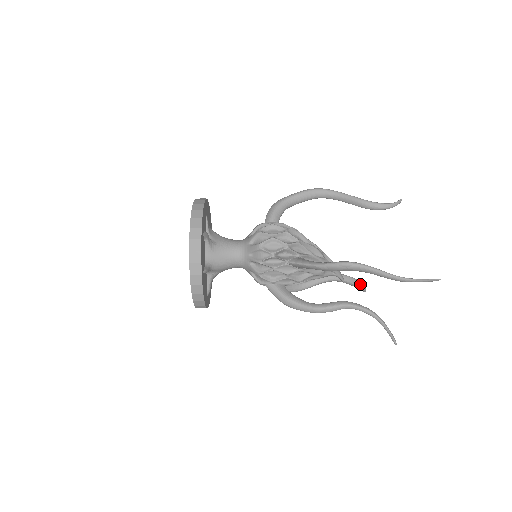
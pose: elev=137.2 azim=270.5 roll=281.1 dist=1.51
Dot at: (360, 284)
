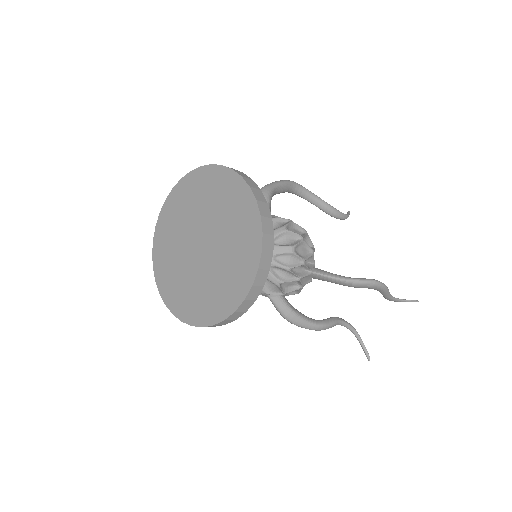
Dot at: occluded
